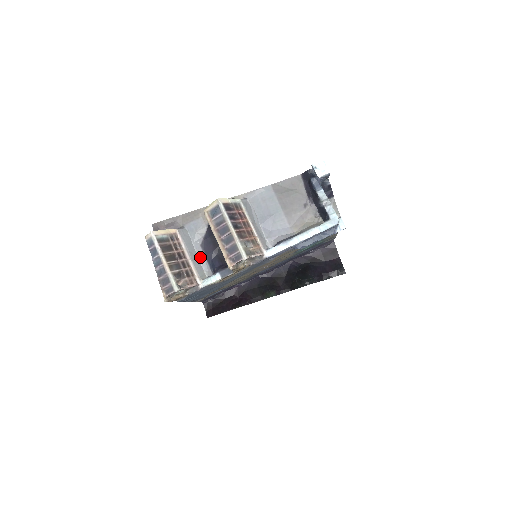
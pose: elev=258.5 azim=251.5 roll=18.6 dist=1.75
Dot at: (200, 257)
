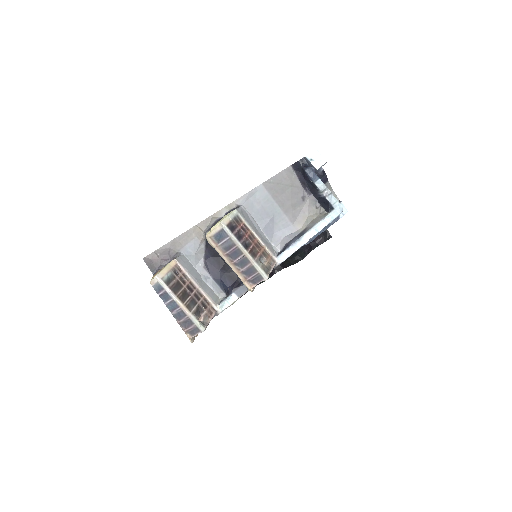
Dot at: (207, 280)
